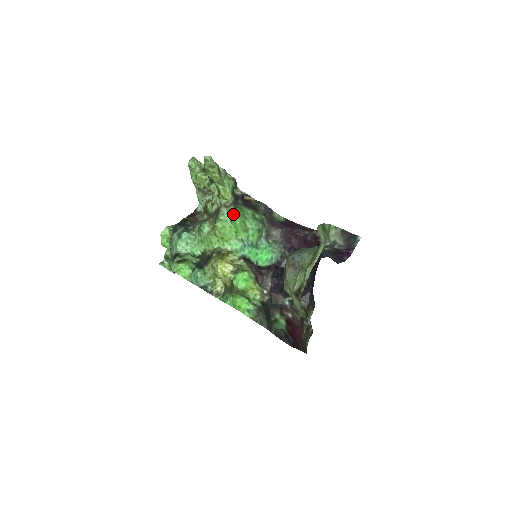
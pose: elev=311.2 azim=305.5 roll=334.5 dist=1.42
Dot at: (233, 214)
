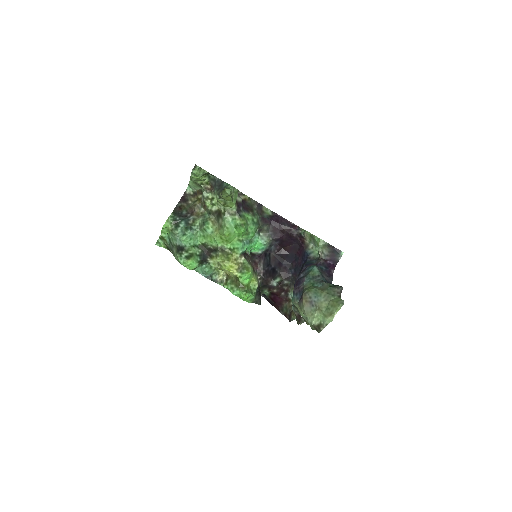
Dot at: (239, 225)
